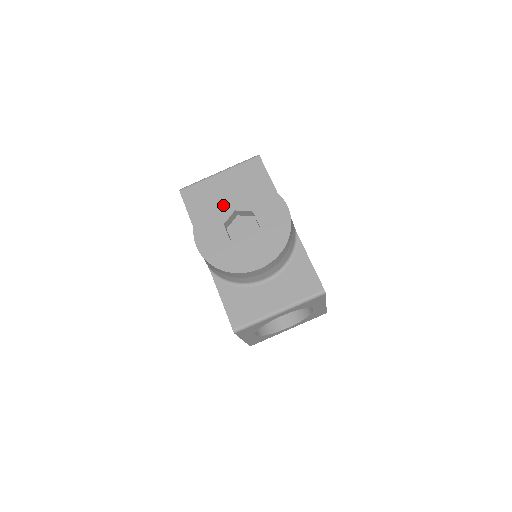
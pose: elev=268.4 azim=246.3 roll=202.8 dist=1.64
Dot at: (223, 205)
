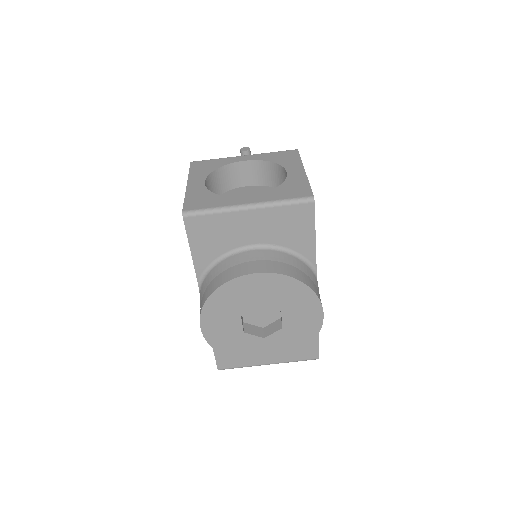
Dot at: (247, 296)
